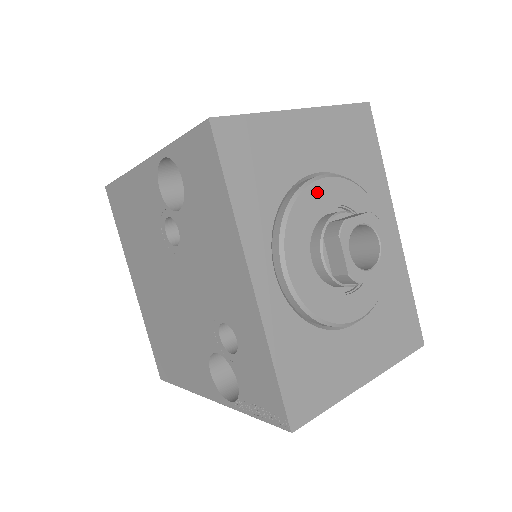
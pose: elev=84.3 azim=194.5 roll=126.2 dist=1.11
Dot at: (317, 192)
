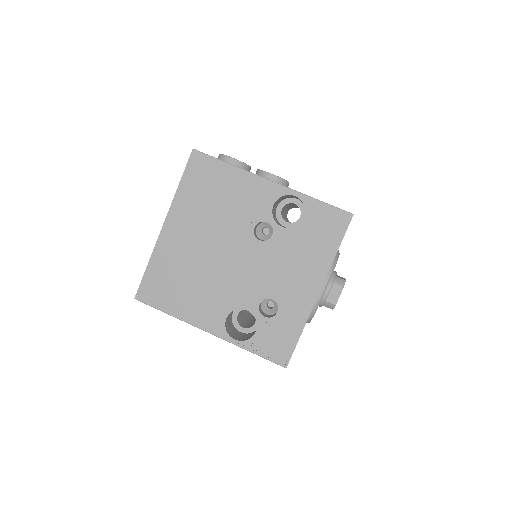
Dot at: occluded
